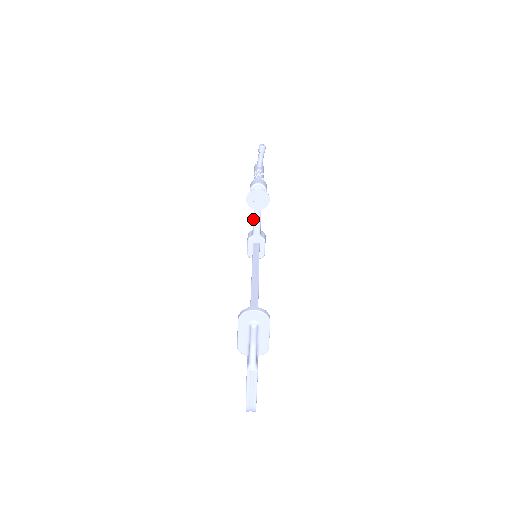
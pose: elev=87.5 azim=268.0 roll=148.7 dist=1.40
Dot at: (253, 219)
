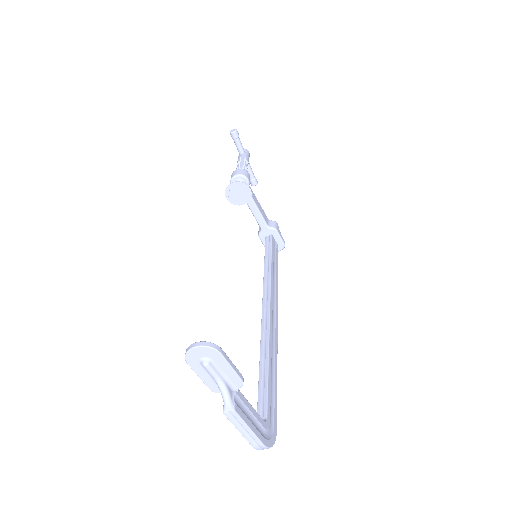
Dot at: (252, 213)
